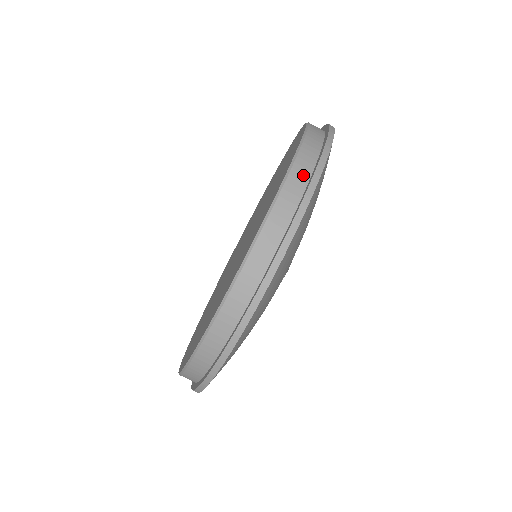
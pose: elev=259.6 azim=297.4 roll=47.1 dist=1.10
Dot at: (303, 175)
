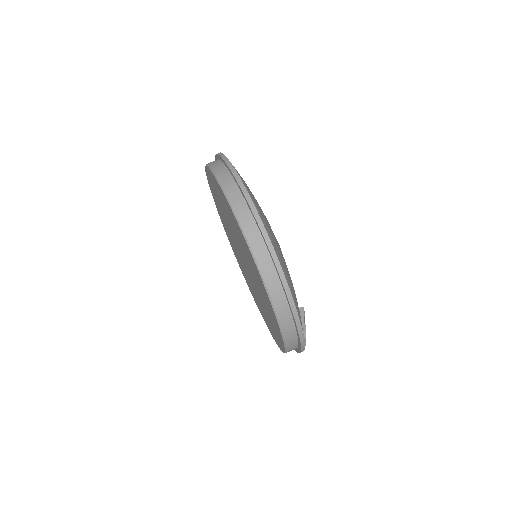
Dot at: occluded
